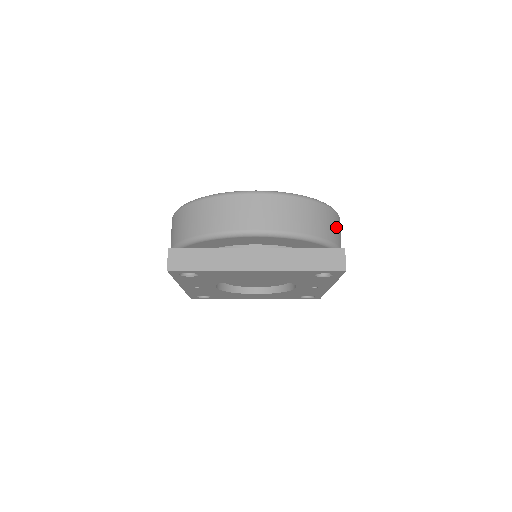
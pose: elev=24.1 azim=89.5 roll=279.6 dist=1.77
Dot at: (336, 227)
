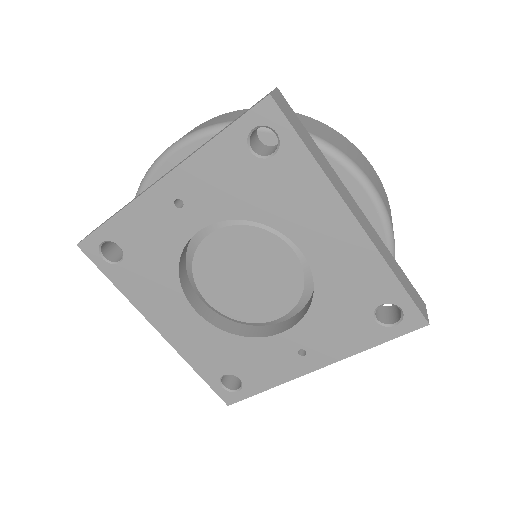
Dot at: occluded
